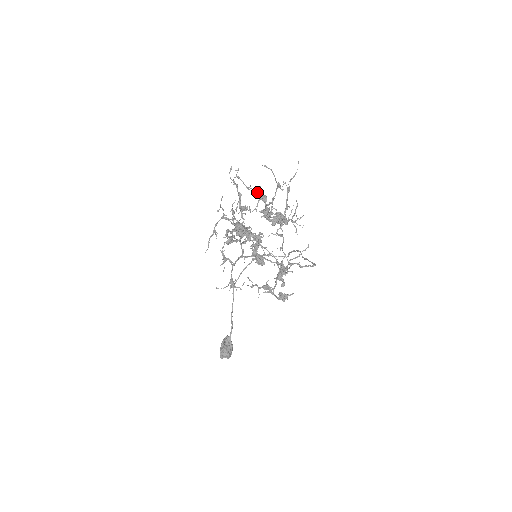
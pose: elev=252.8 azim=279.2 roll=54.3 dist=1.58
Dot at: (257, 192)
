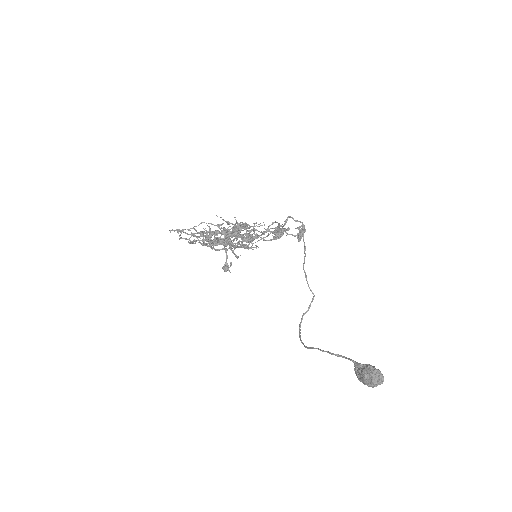
Dot at: (206, 233)
